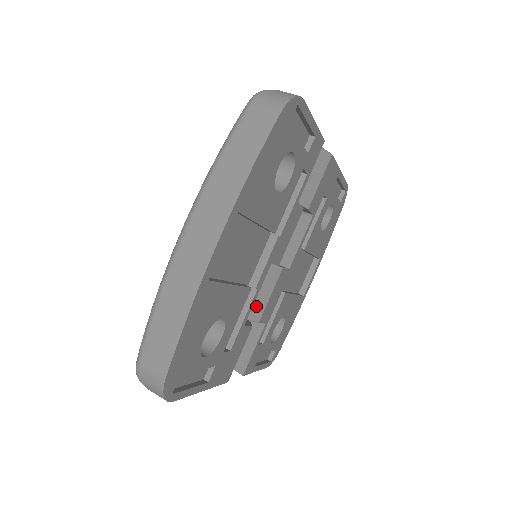
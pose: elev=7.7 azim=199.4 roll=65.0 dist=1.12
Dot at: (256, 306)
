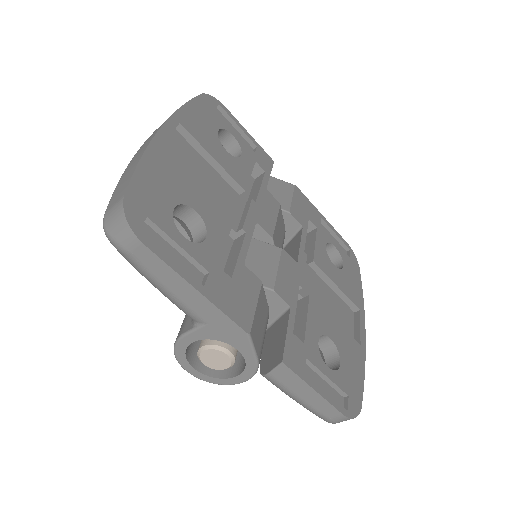
Dot at: (263, 274)
